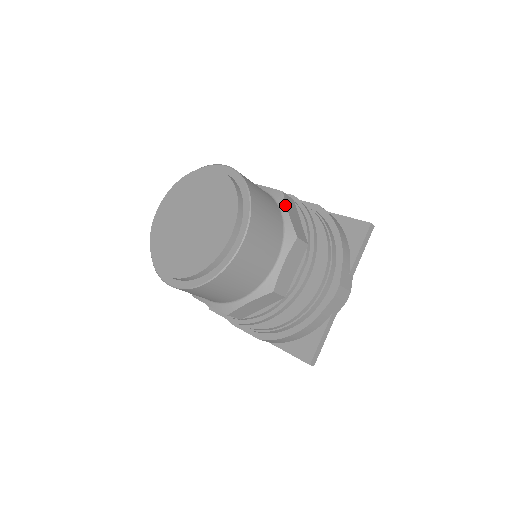
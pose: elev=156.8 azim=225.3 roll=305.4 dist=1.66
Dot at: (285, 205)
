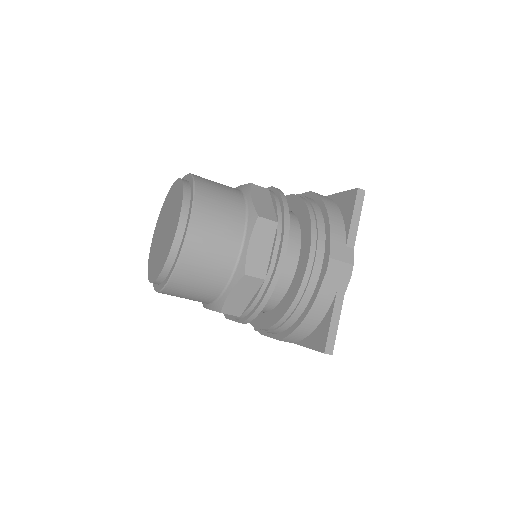
Dot at: (250, 193)
